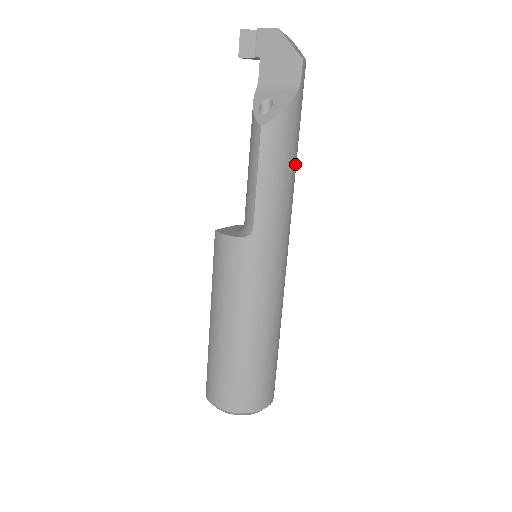
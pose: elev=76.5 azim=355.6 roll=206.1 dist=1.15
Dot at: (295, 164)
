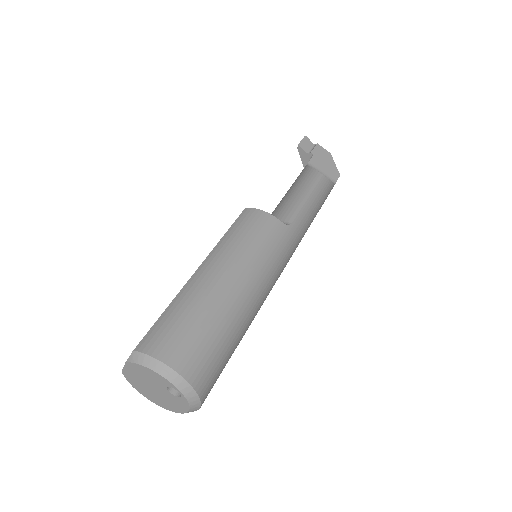
Dot at: occluded
